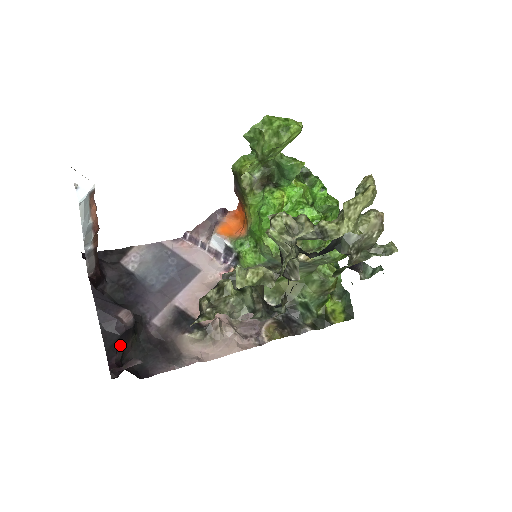
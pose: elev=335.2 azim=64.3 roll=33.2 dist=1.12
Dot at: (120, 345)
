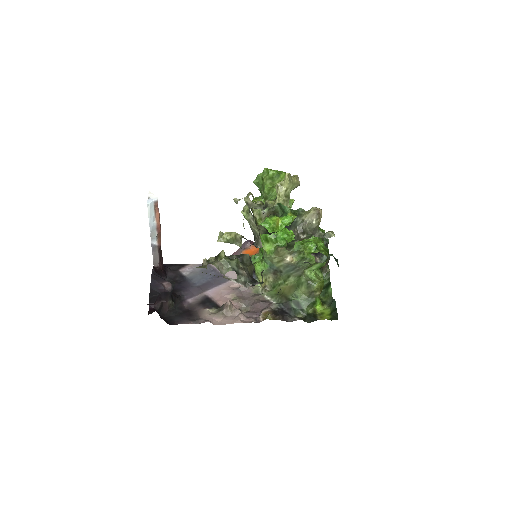
Dot at: (159, 299)
